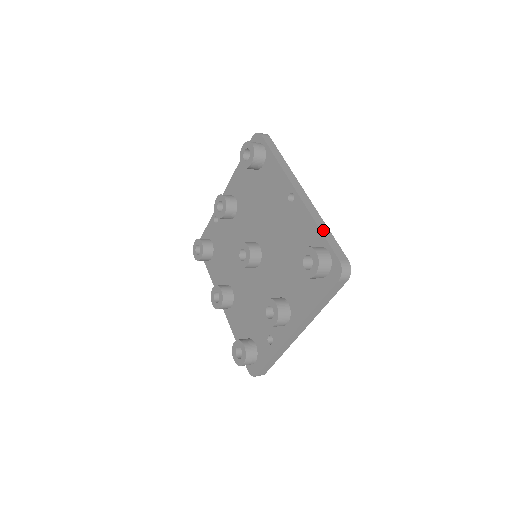
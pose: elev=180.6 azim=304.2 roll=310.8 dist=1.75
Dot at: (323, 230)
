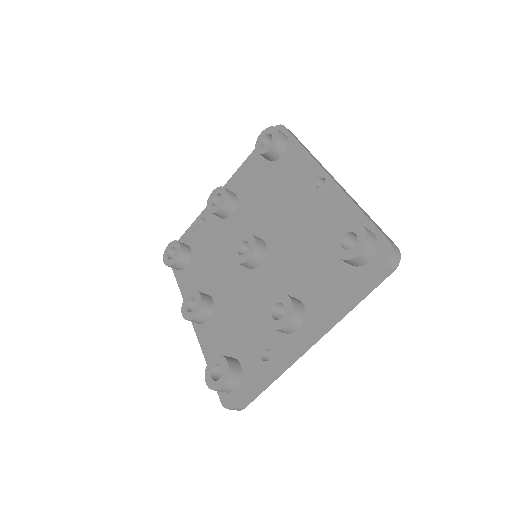
Dot at: (365, 213)
